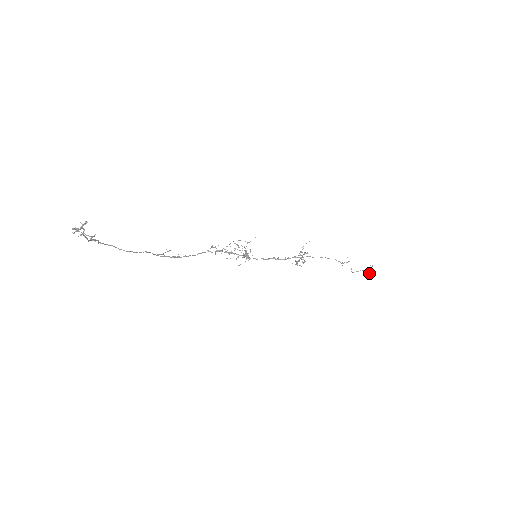
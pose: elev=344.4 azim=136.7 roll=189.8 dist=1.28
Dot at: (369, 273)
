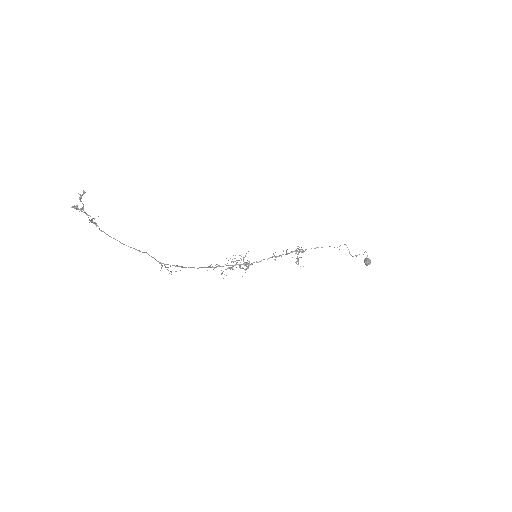
Dot at: (367, 258)
